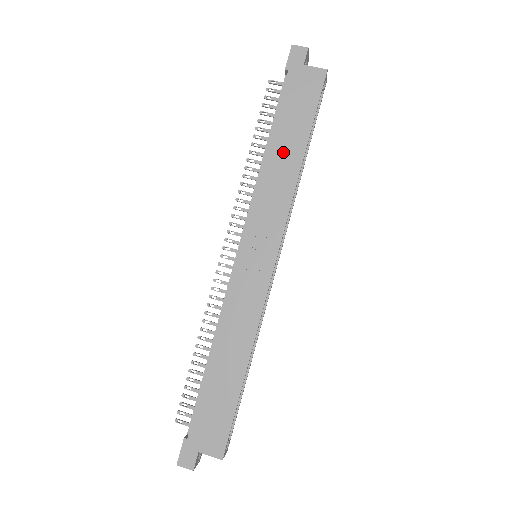
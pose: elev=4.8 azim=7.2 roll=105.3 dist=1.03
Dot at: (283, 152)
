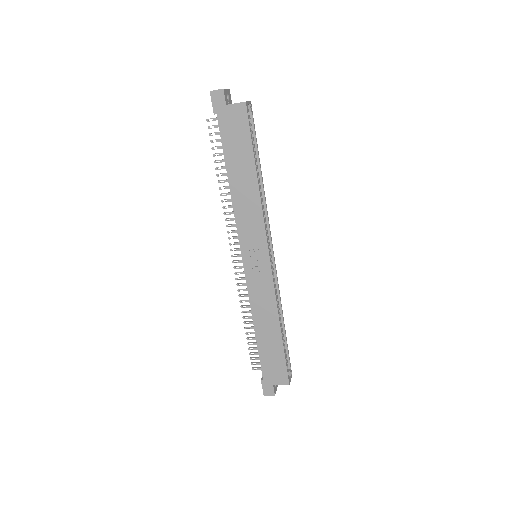
Dot at: (241, 181)
